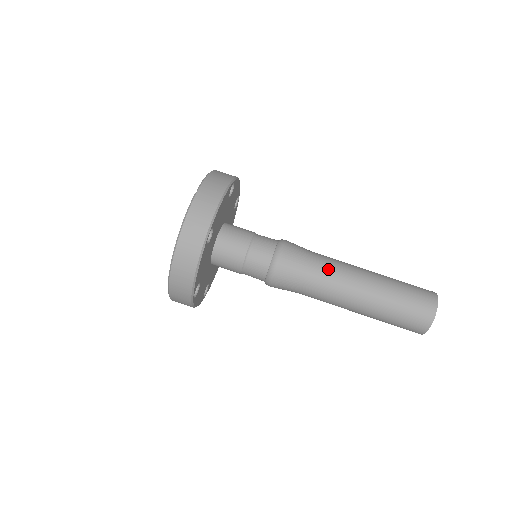
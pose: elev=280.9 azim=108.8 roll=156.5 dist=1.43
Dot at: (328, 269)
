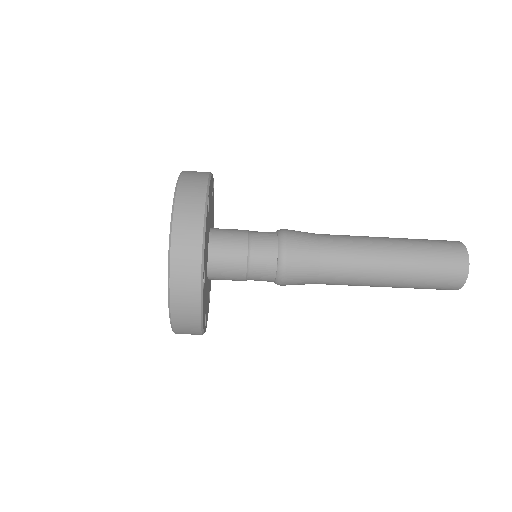
Dot at: (339, 282)
